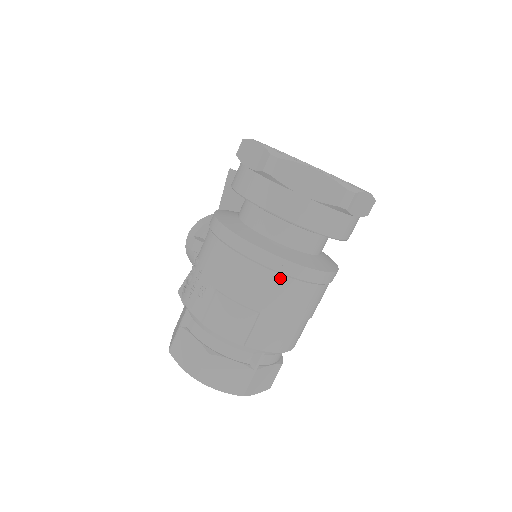
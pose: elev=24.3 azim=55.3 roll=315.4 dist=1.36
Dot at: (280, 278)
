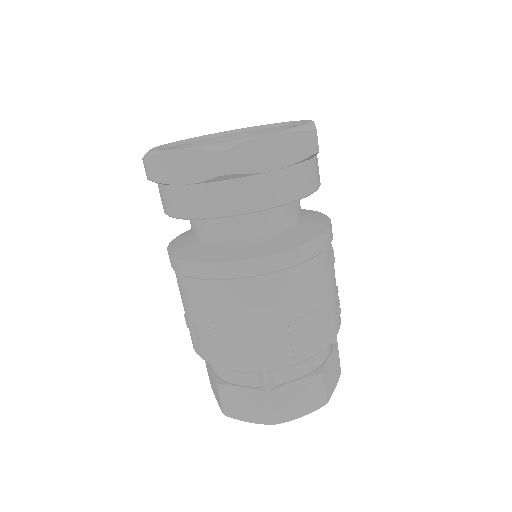
Dot at: (217, 285)
